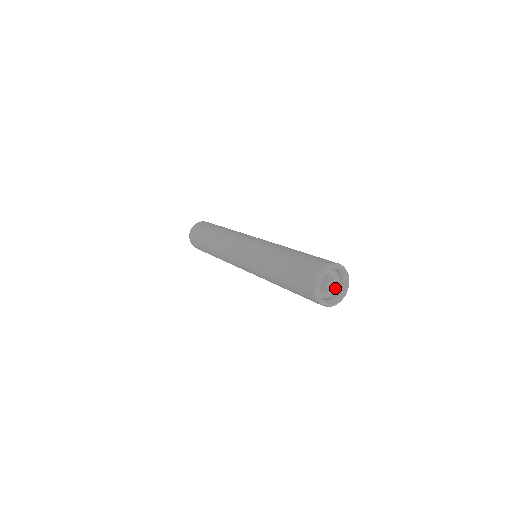
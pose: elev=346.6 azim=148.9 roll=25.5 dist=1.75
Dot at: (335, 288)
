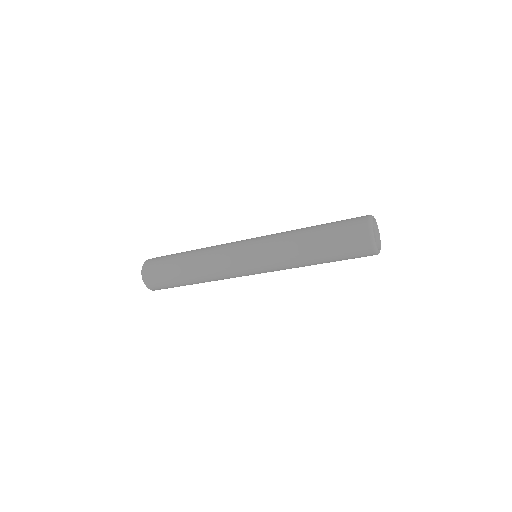
Dot at: occluded
